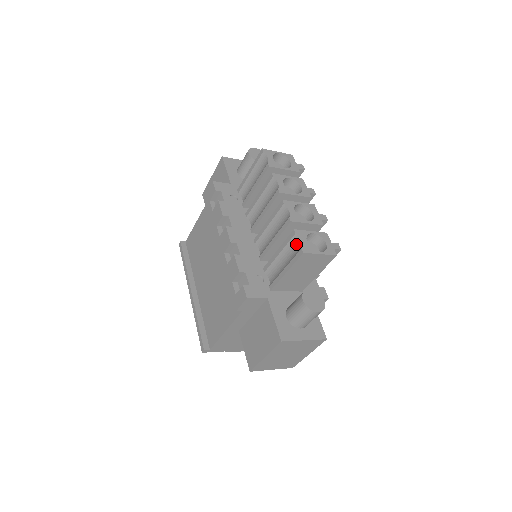
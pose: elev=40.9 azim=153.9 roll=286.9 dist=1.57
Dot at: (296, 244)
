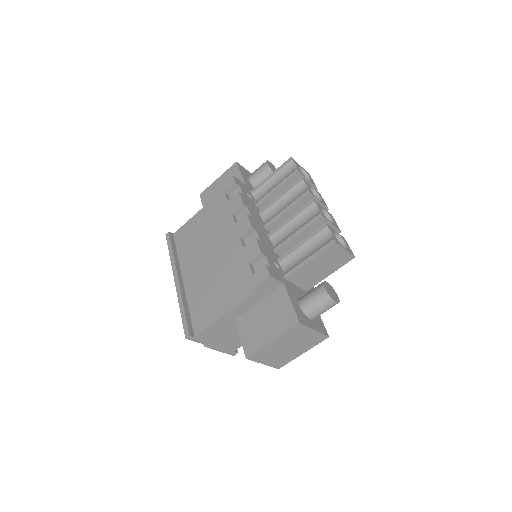
Dot at: (325, 236)
